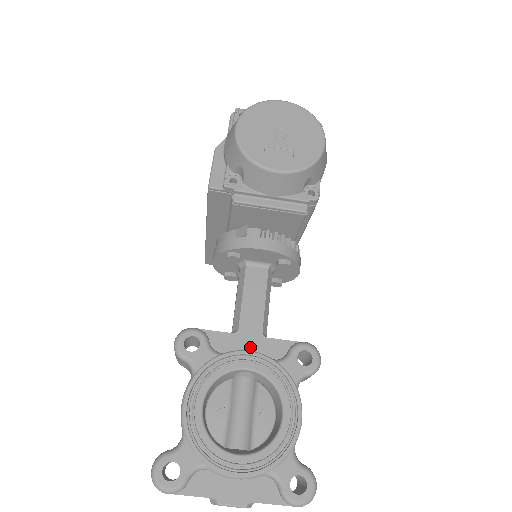
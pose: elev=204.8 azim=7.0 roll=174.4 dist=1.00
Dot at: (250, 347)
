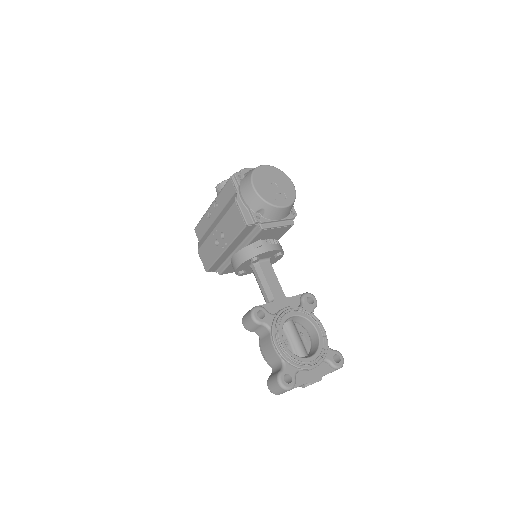
Dot at: (284, 305)
